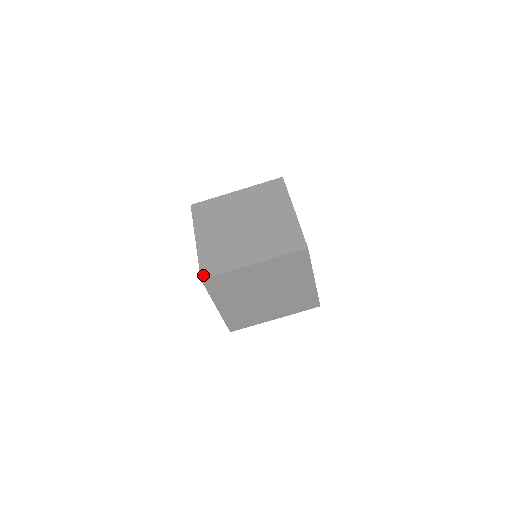
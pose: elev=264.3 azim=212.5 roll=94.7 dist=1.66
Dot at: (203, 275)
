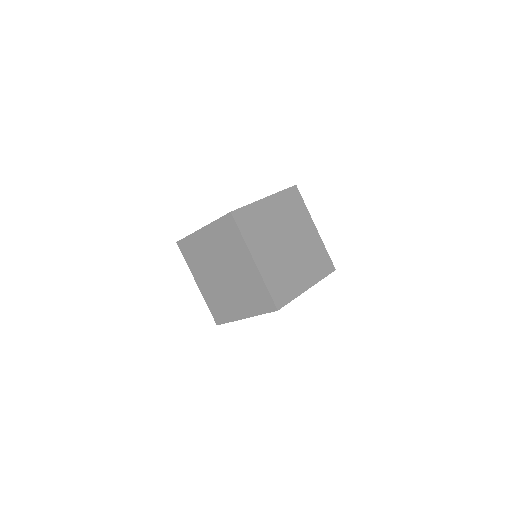
Dot at: (216, 322)
